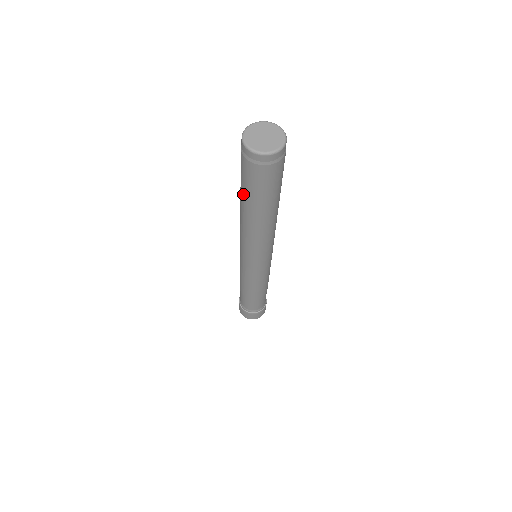
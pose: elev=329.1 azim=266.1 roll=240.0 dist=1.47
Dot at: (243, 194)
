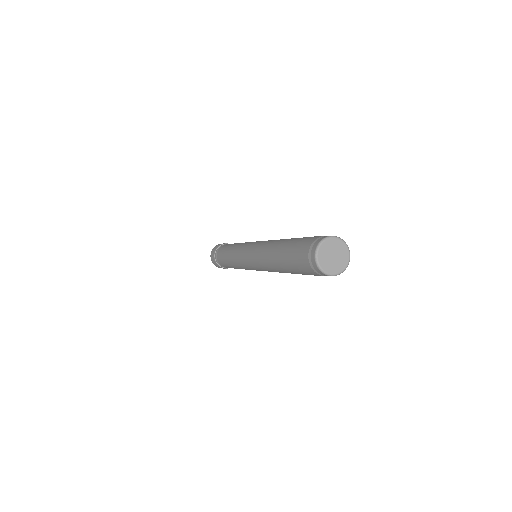
Dot at: (290, 269)
